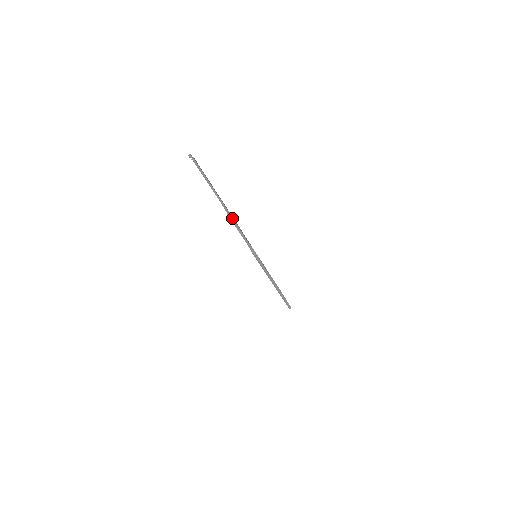
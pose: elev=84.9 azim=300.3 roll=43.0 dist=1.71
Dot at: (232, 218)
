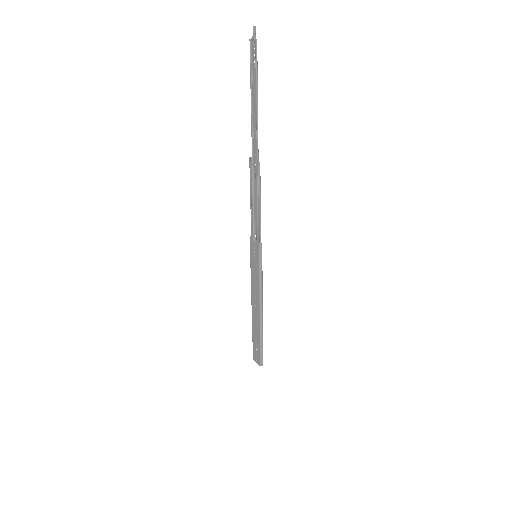
Dot at: occluded
